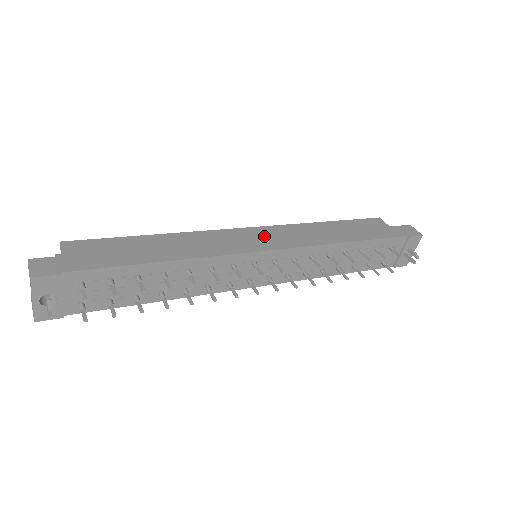
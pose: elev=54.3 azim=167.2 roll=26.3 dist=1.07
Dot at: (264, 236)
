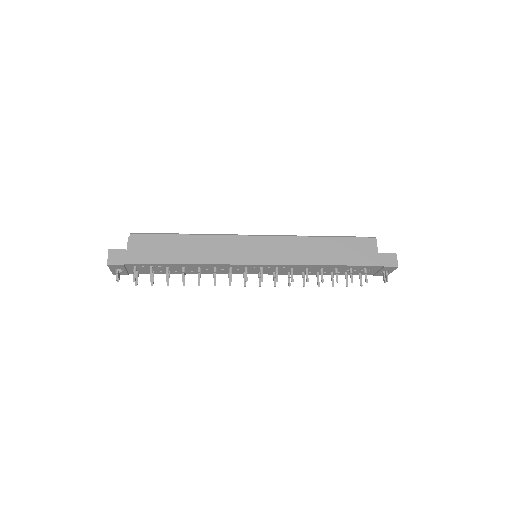
Dot at: (263, 247)
